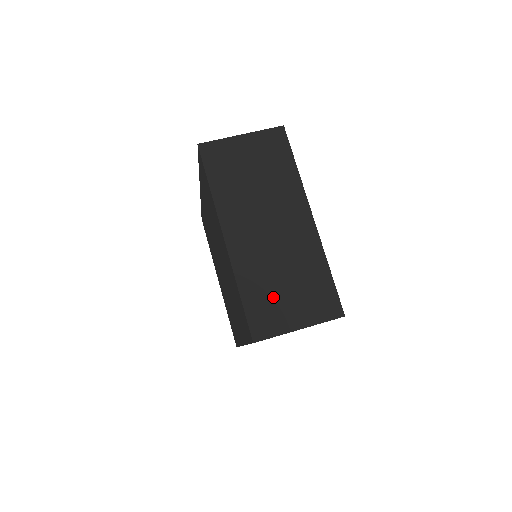
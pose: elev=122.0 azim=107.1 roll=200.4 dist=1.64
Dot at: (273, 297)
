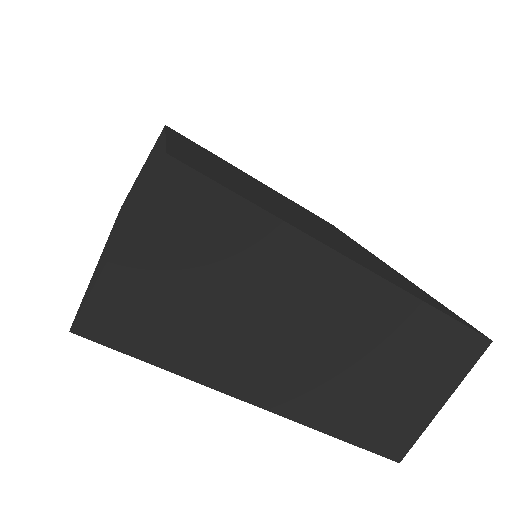
Dot at: (383, 405)
